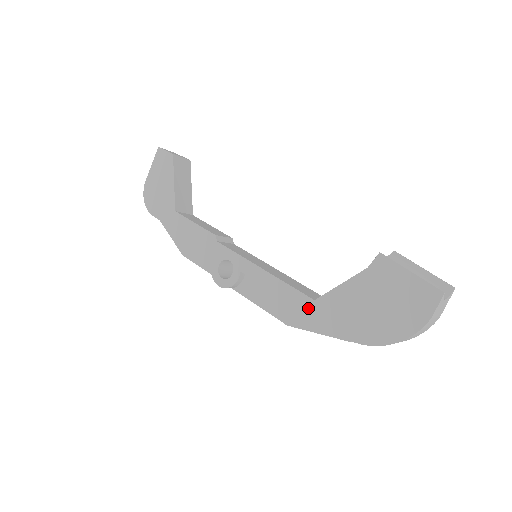
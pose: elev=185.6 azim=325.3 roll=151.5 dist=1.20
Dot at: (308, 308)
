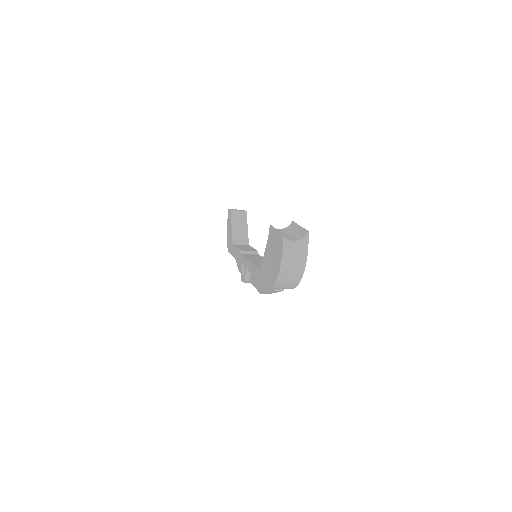
Dot at: (259, 276)
